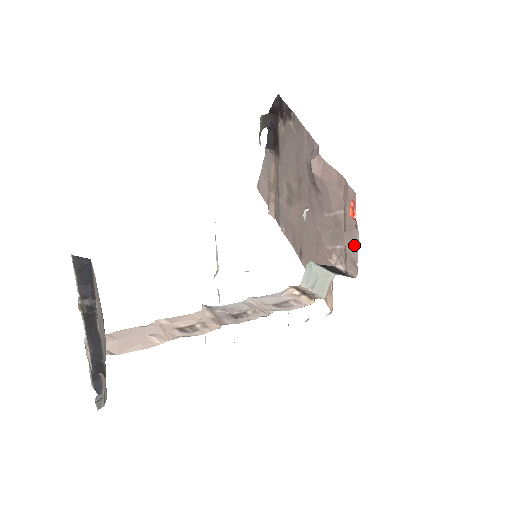
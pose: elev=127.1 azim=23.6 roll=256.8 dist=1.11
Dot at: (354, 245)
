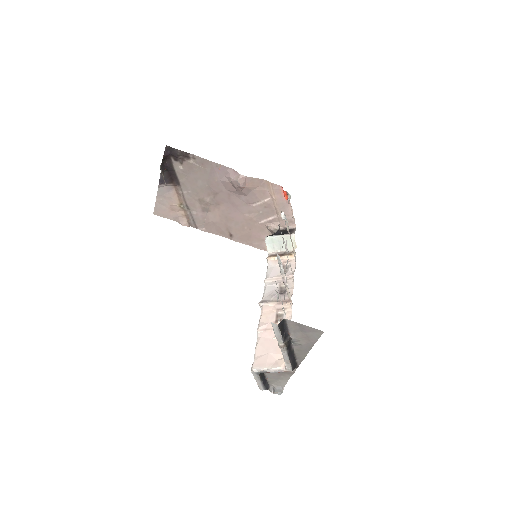
Dot at: (288, 212)
